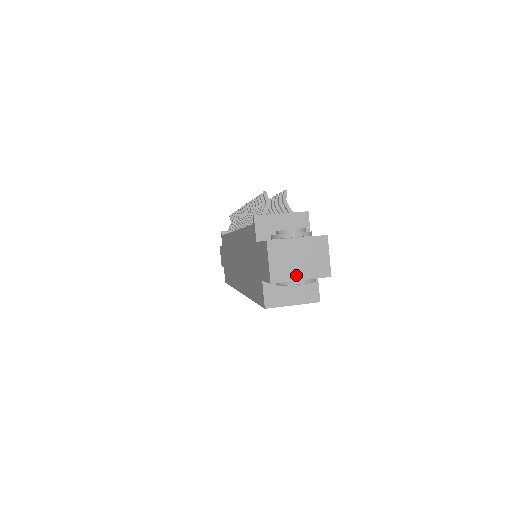
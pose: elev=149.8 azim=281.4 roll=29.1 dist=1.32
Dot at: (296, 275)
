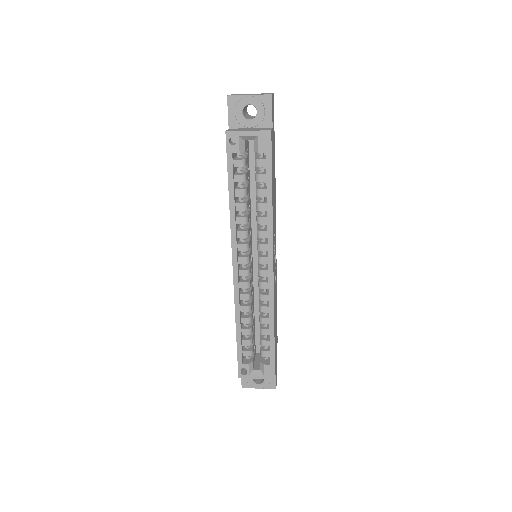
Dot at: (246, 95)
